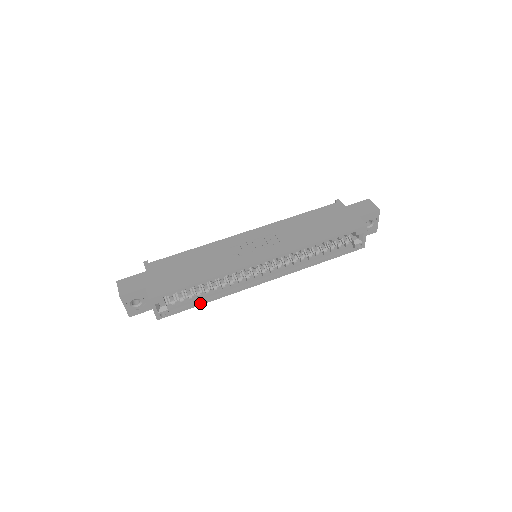
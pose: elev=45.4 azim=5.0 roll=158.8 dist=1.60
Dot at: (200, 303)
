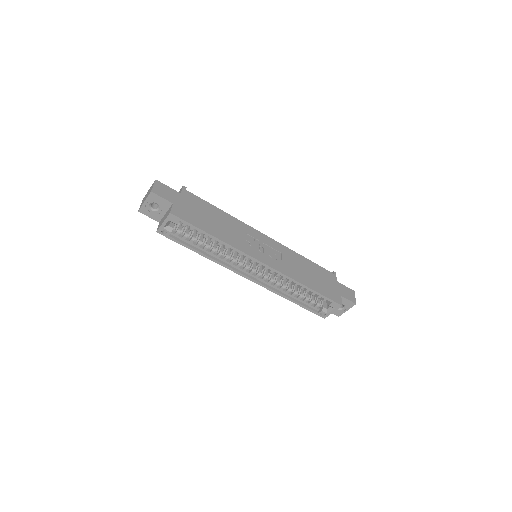
Dot at: (194, 249)
